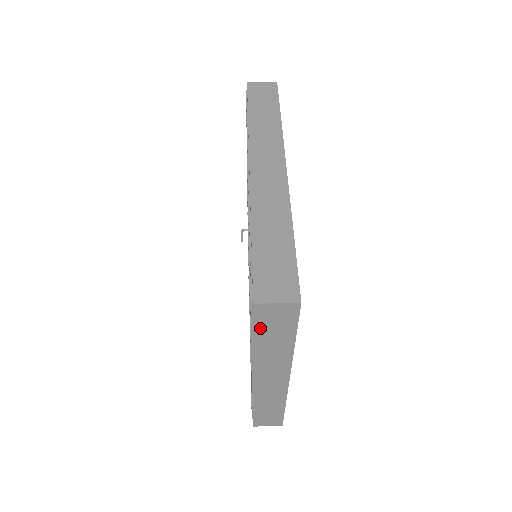
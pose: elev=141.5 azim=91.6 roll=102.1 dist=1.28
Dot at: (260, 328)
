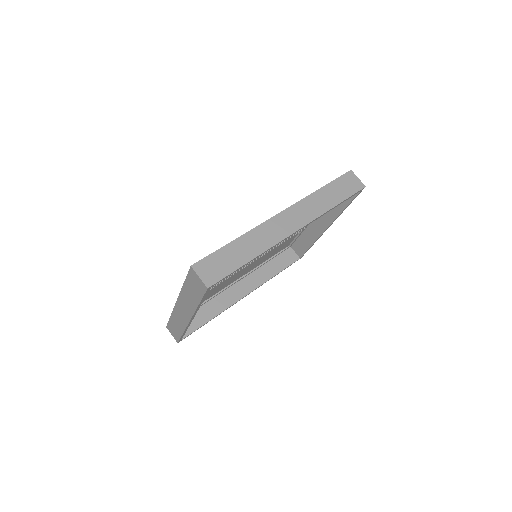
Dot at: (189, 280)
